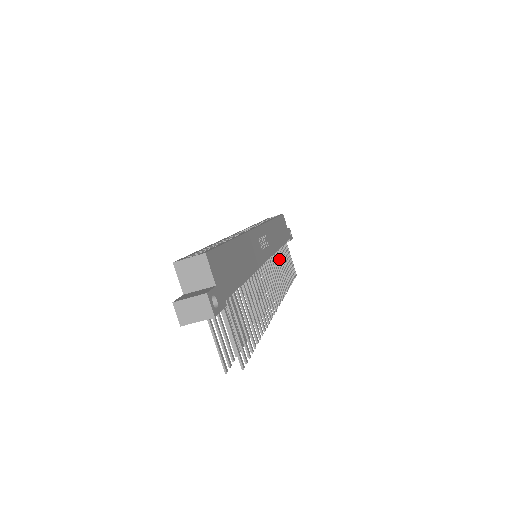
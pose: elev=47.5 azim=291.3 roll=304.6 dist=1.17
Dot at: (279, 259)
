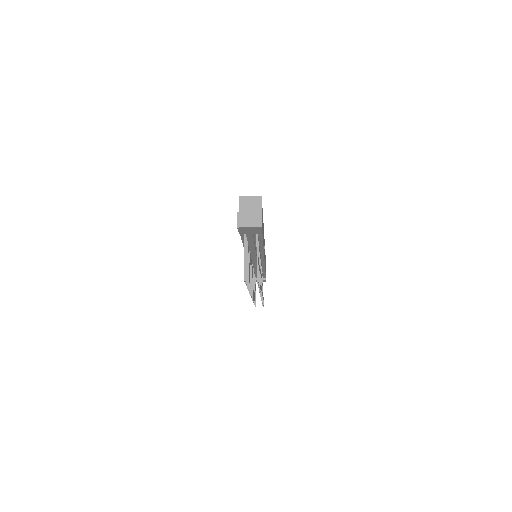
Dot at: occluded
